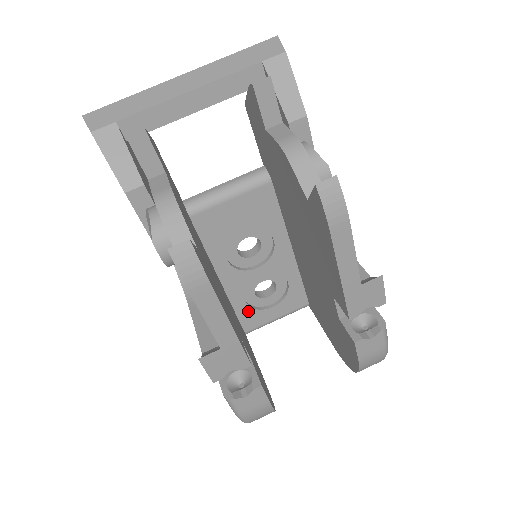
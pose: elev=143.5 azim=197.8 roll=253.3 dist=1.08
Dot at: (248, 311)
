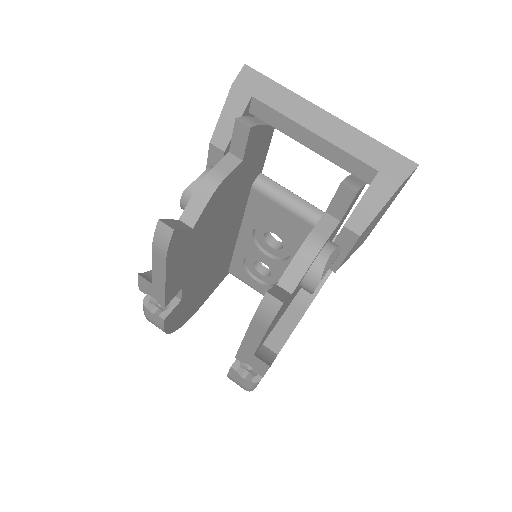
Dot at: (241, 265)
